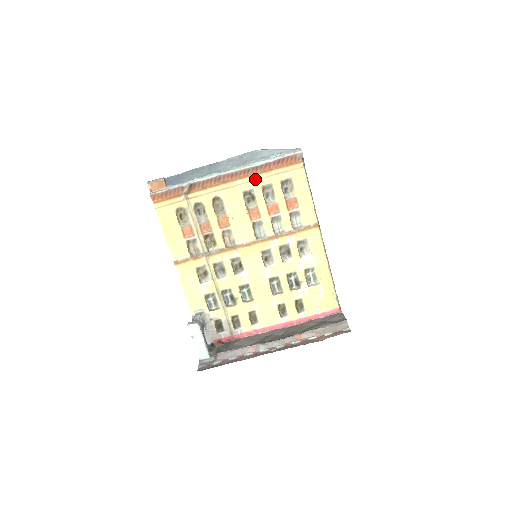
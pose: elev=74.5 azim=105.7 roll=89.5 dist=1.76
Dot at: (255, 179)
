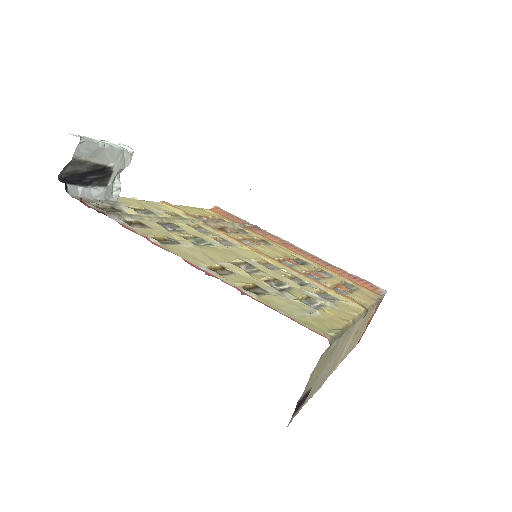
Dot at: (319, 266)
